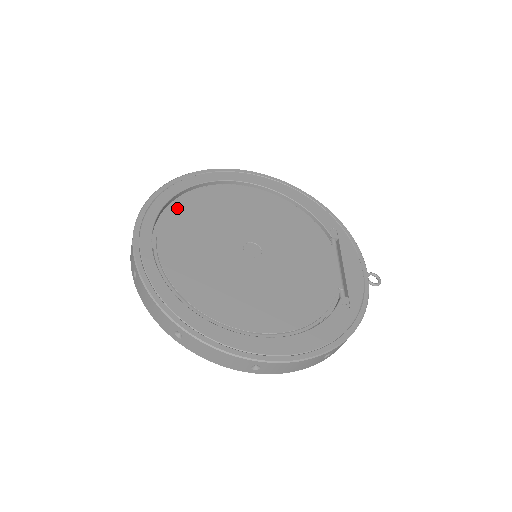
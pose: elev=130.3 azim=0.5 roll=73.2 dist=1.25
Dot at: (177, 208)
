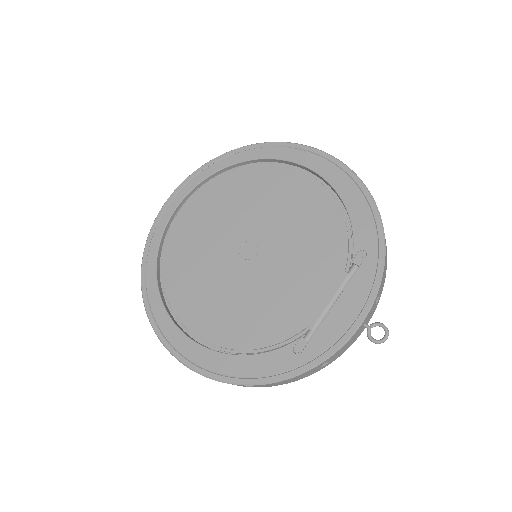
Dot at: (211, 186)
